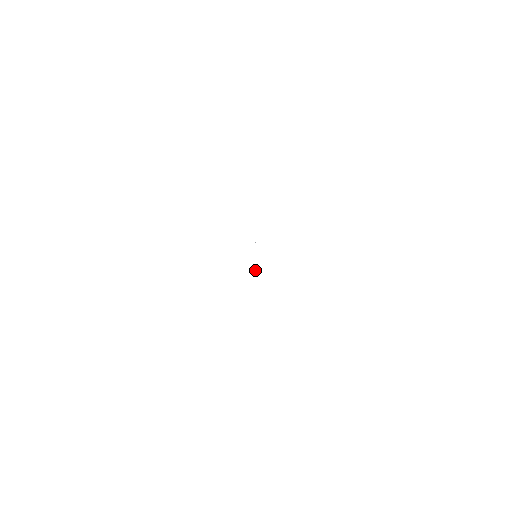
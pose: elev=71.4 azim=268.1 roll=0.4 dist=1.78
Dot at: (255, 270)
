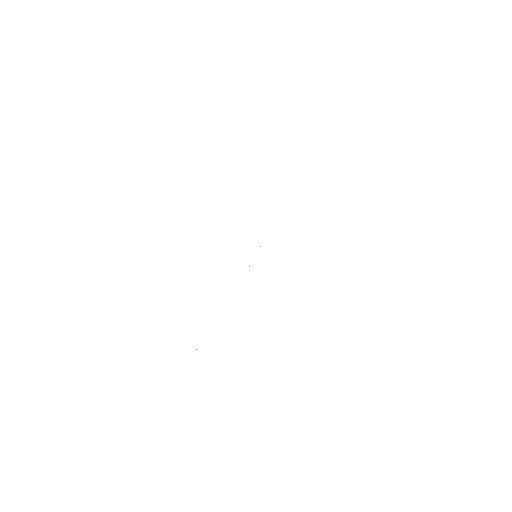
Dot at: occluded
